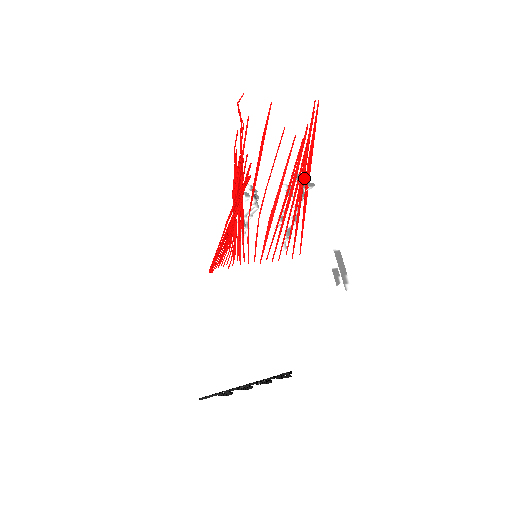
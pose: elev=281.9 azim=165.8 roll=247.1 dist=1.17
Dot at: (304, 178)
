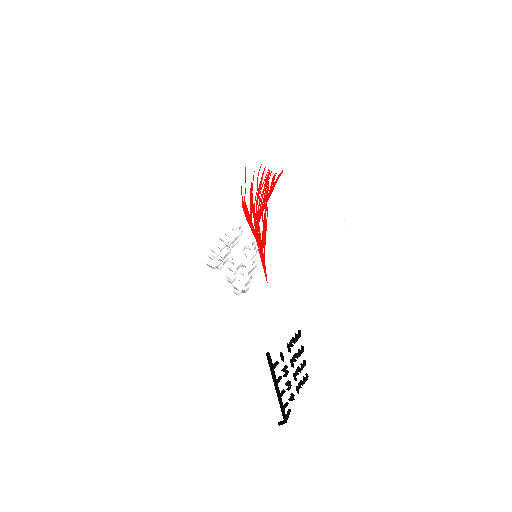
Dot at: (260, 236)
